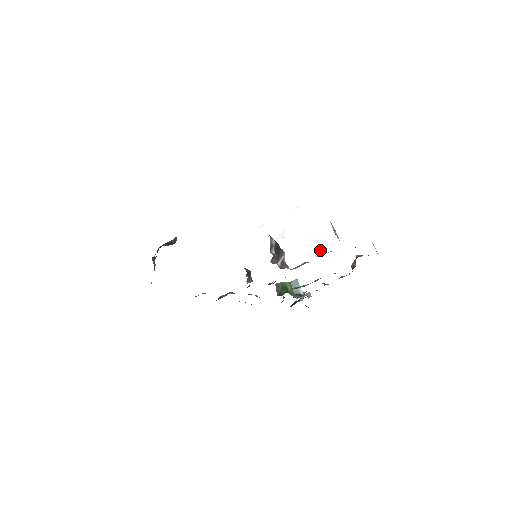
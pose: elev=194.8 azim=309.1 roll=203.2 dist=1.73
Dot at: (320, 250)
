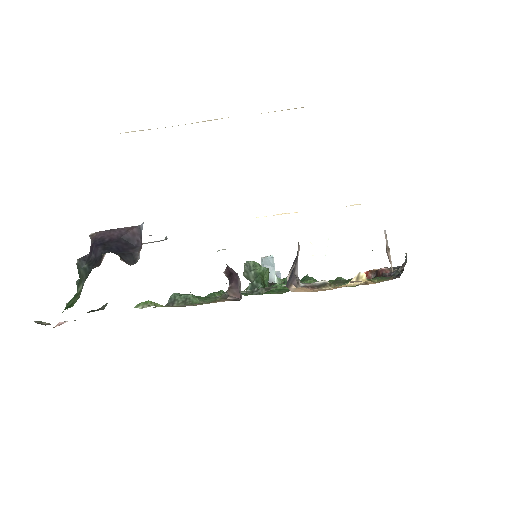
Dot at: (359, 275)
